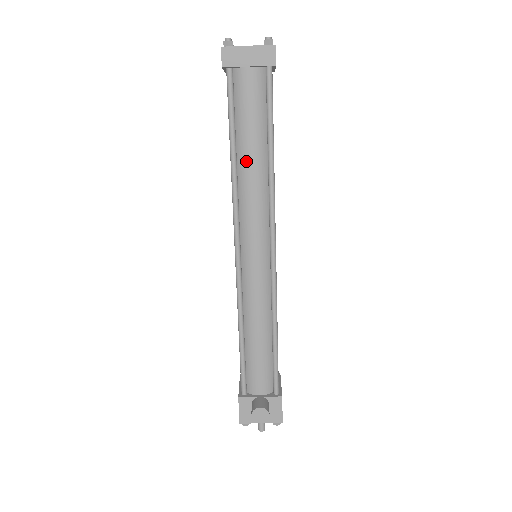
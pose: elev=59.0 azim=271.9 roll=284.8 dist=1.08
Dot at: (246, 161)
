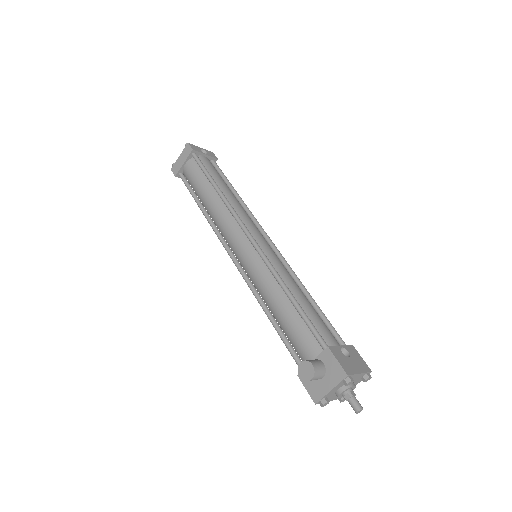
Dot at: (208, 204)
